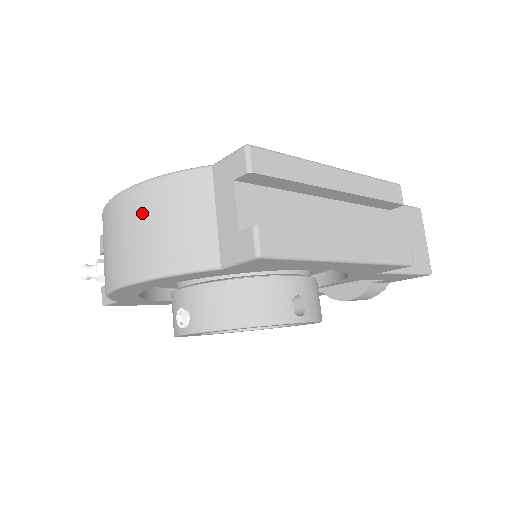
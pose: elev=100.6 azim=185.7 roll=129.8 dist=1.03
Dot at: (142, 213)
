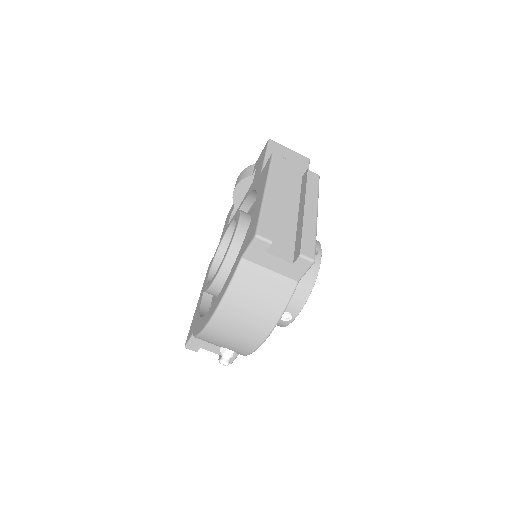
Dot at: (240, 310)
